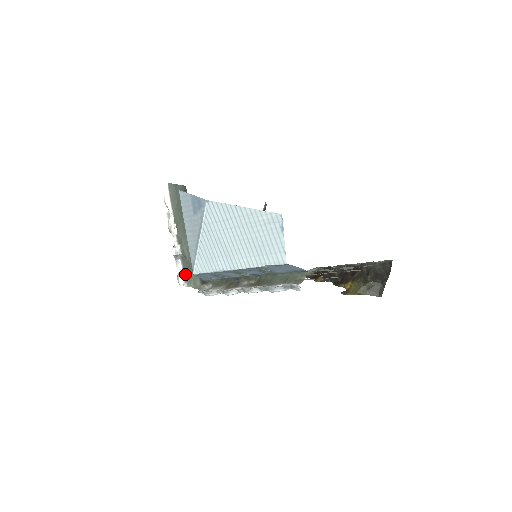
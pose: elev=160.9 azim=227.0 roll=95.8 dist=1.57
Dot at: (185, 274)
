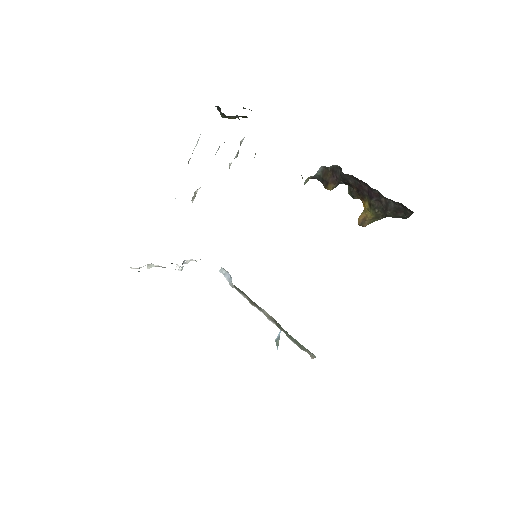
Dot at: occluded
